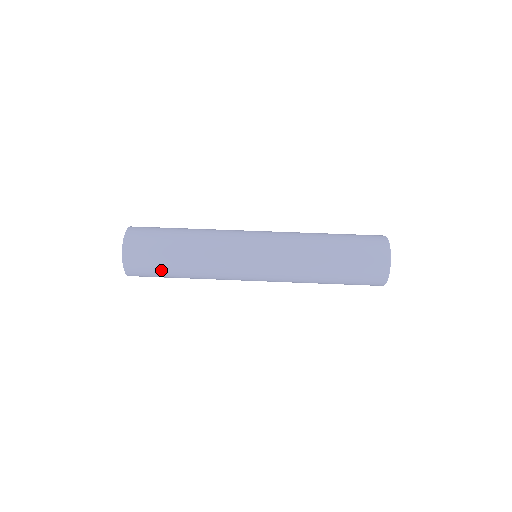
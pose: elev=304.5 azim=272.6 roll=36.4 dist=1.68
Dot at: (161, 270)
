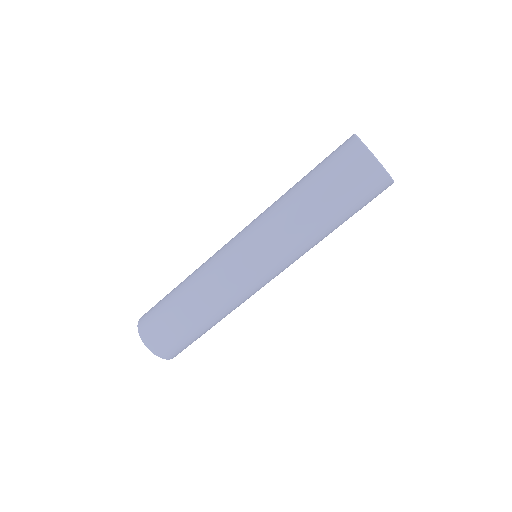
Dot at: occluded
